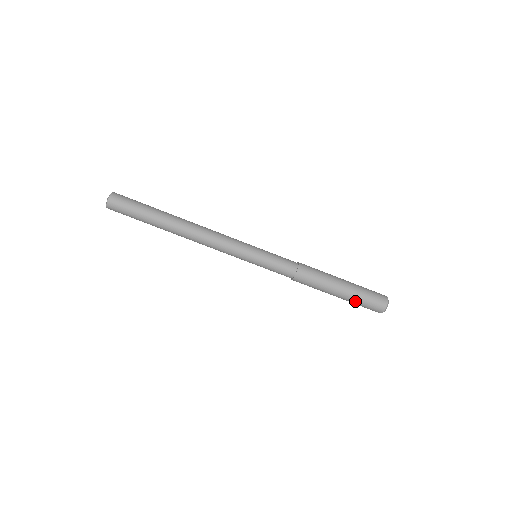
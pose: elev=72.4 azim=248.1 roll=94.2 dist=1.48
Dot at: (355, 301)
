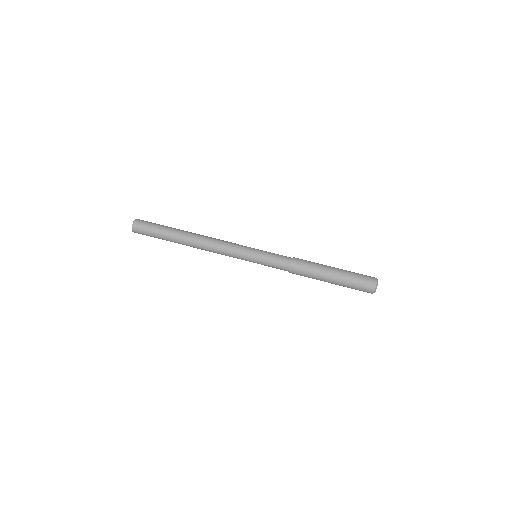
Dot at: (347, 283)
